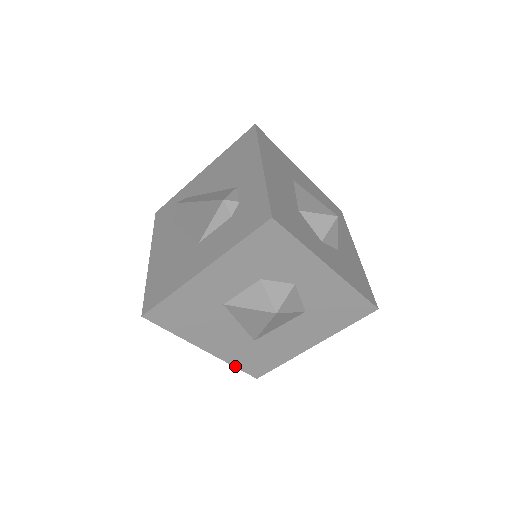
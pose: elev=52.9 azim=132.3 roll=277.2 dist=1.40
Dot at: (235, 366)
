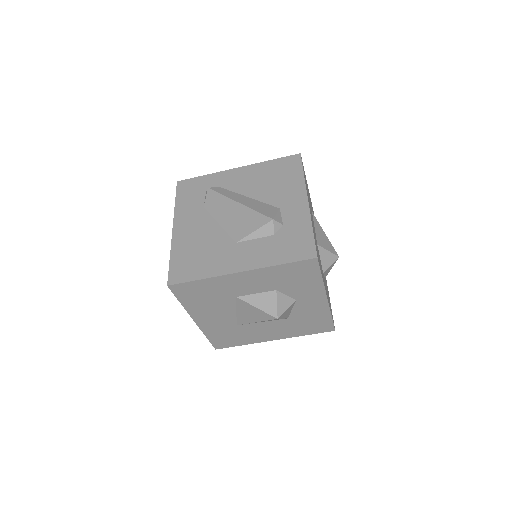
Dot at: (207, 337)
